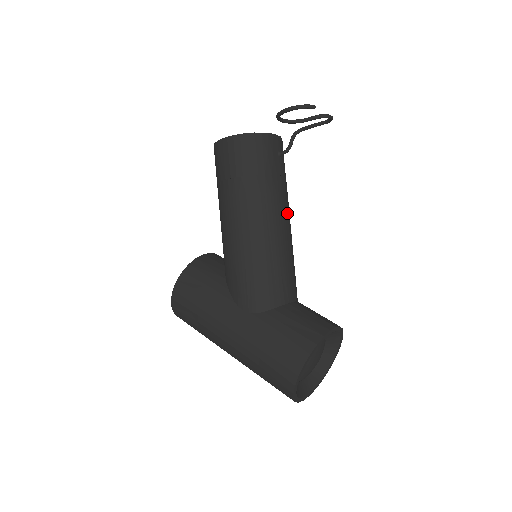
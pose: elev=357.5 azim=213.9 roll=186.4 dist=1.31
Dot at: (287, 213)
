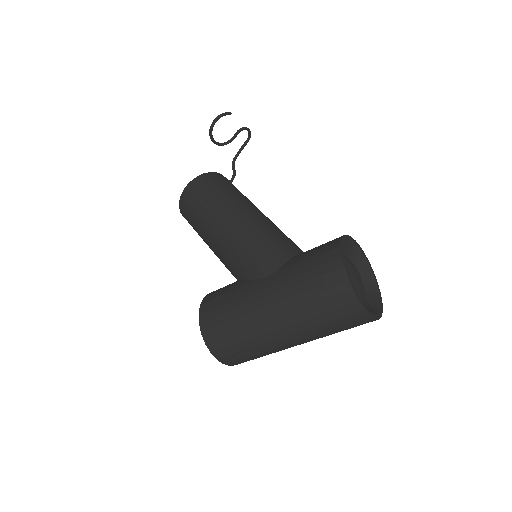
Dot at: occluded
